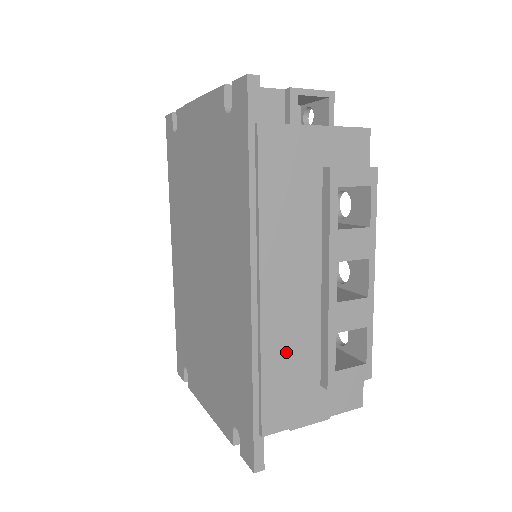
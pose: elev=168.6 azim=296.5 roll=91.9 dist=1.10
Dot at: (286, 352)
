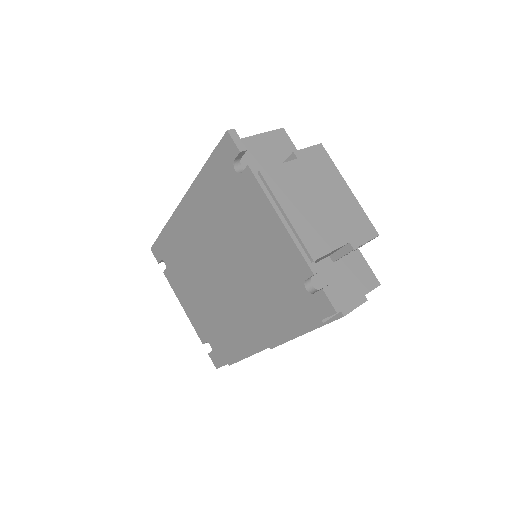
Dot at: occluded
